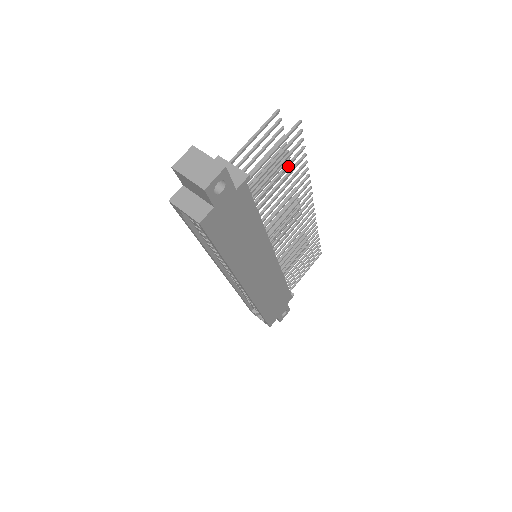
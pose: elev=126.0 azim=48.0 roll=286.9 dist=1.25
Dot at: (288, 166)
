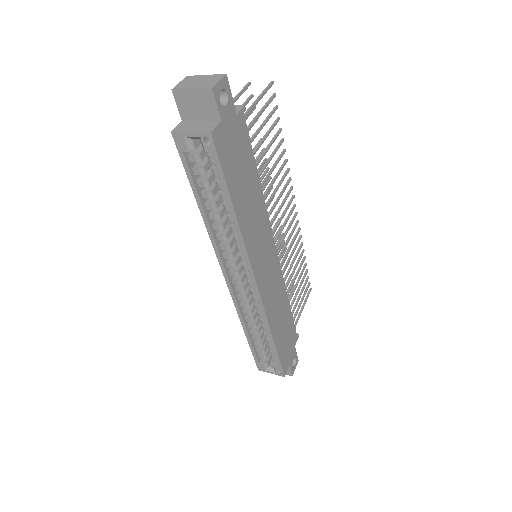
Dot at: (271, 130)
